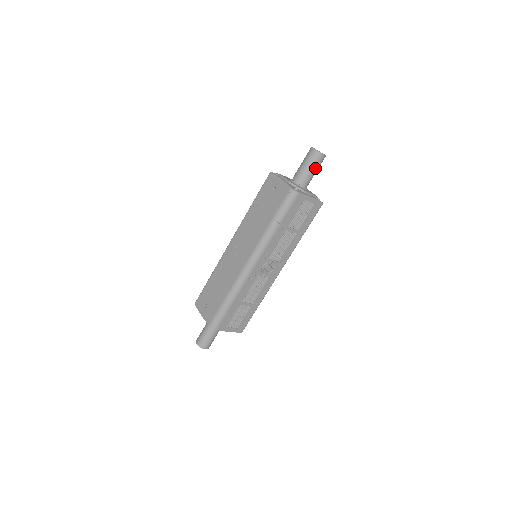
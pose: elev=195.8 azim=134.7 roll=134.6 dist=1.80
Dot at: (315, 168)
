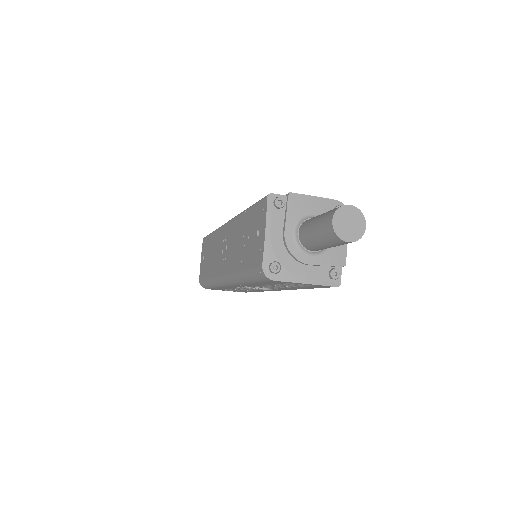
Dot at: (331, 245)
